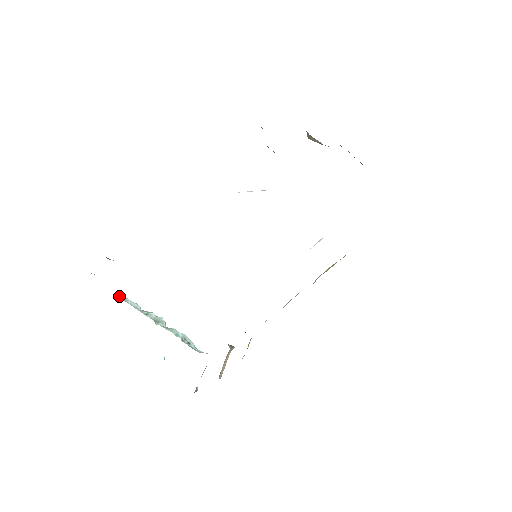
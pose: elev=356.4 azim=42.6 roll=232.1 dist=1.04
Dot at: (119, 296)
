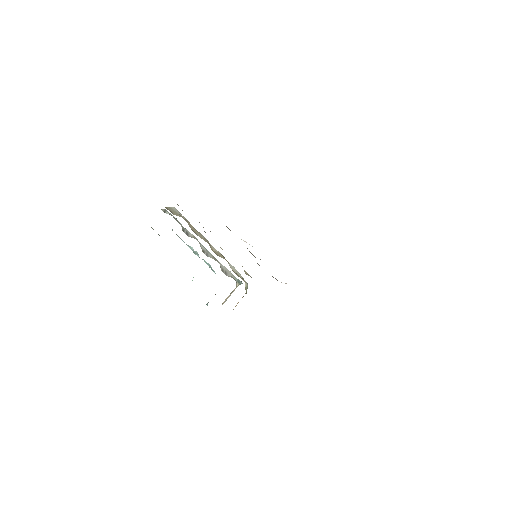
Dot at: (172, 230)
